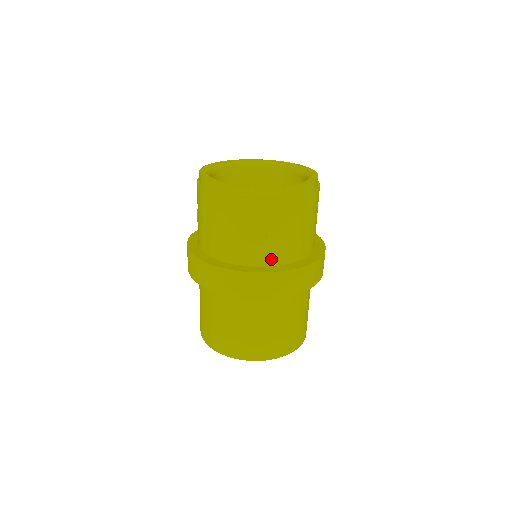
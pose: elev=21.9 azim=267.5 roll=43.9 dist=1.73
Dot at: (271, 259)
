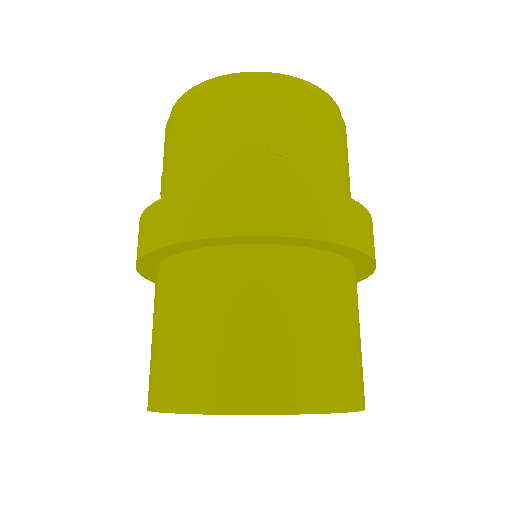
Dot at: (300, 182)
